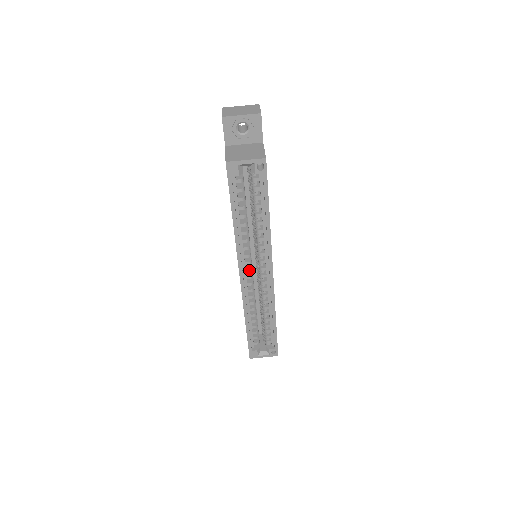
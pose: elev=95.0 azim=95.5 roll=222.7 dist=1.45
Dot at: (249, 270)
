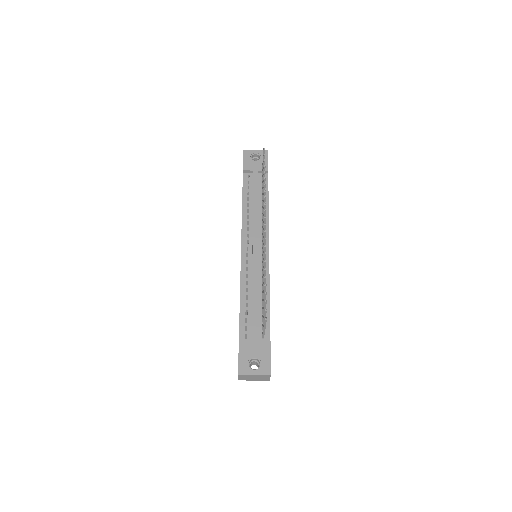
Dot at: occluded
